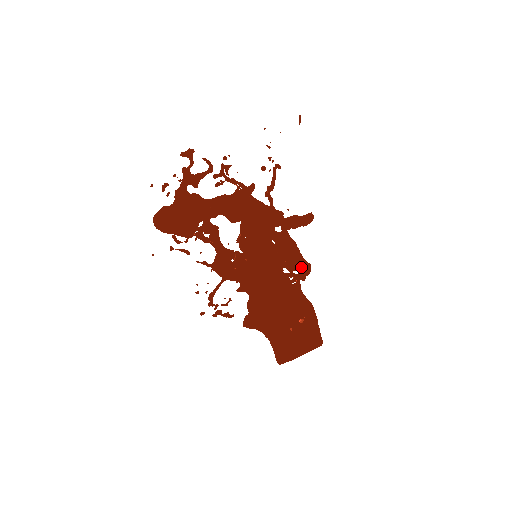
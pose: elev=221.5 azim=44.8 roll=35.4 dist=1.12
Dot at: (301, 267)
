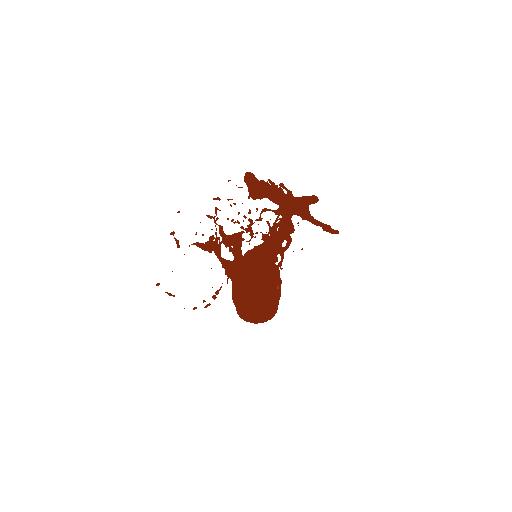
Dot at: occluded
